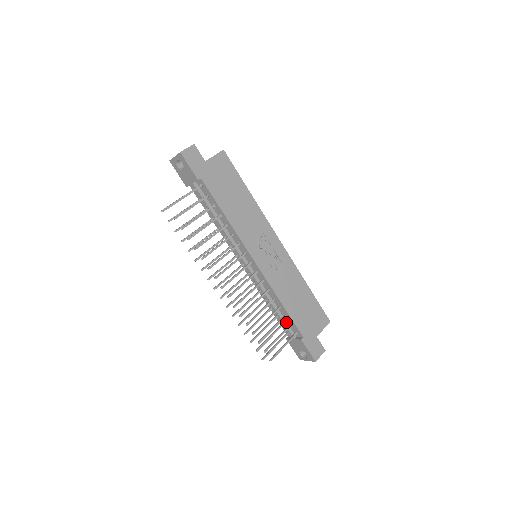
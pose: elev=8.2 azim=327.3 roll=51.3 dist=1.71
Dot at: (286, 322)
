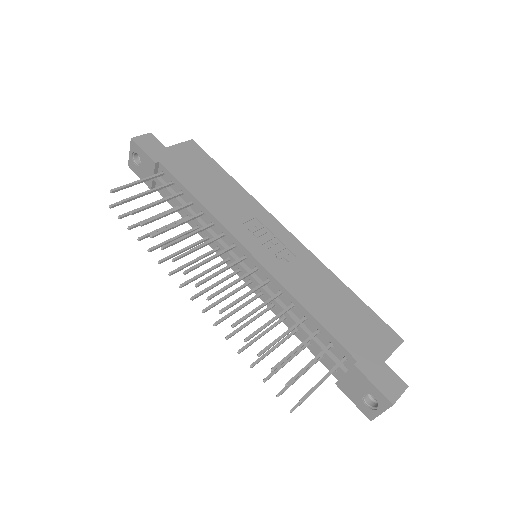
Dot at: (323, 345)
